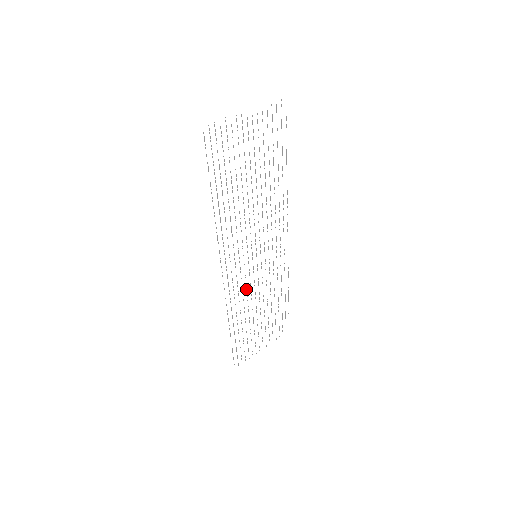
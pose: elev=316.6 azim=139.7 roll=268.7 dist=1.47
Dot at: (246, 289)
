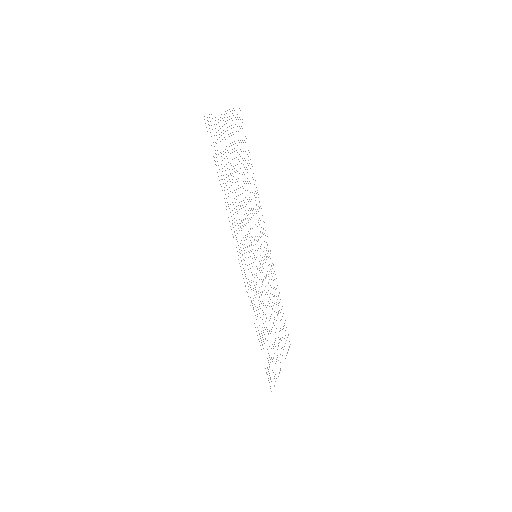
Dot at: occluded
